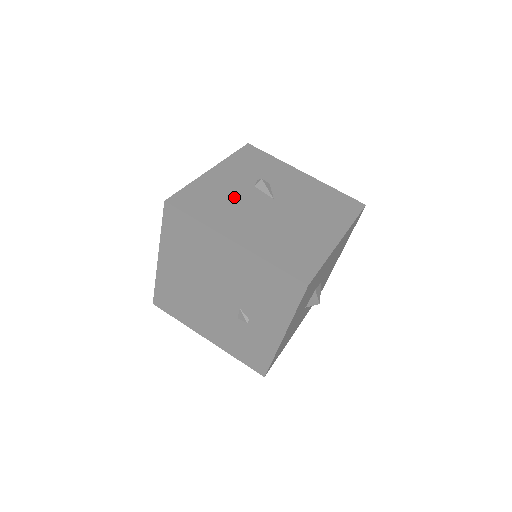
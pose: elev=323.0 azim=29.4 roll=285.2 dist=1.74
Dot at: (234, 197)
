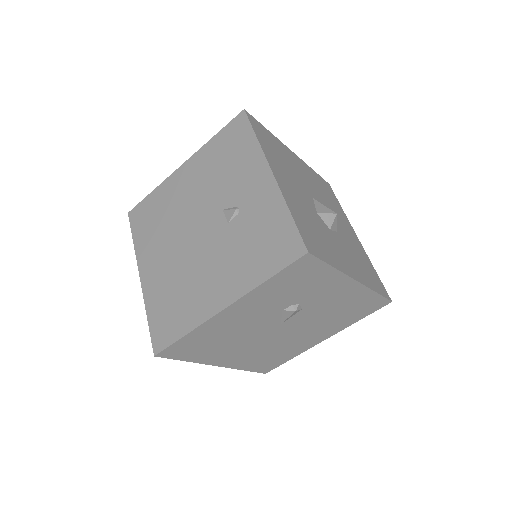
Dot at: occluded
